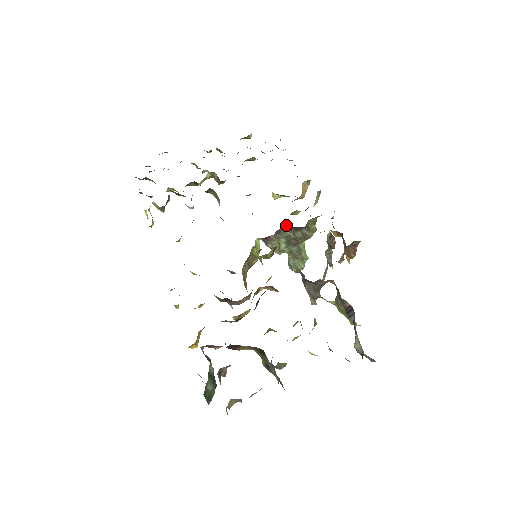
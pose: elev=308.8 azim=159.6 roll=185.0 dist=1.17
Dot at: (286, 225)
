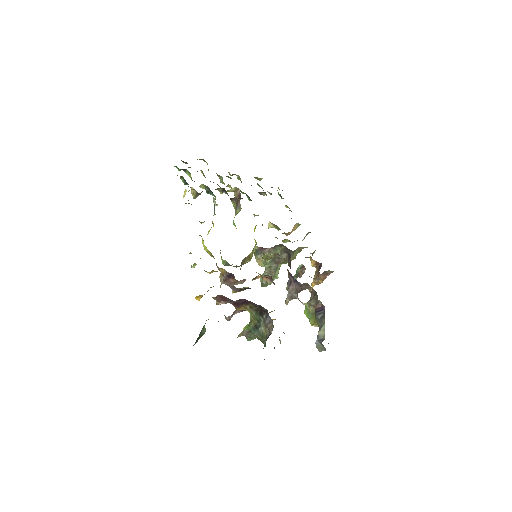
Dot at: (282, 244)
